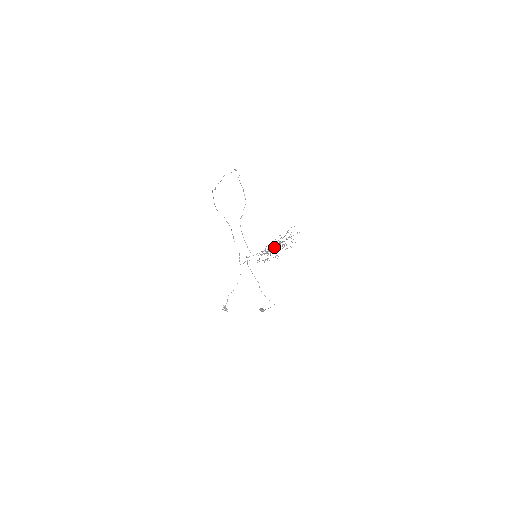
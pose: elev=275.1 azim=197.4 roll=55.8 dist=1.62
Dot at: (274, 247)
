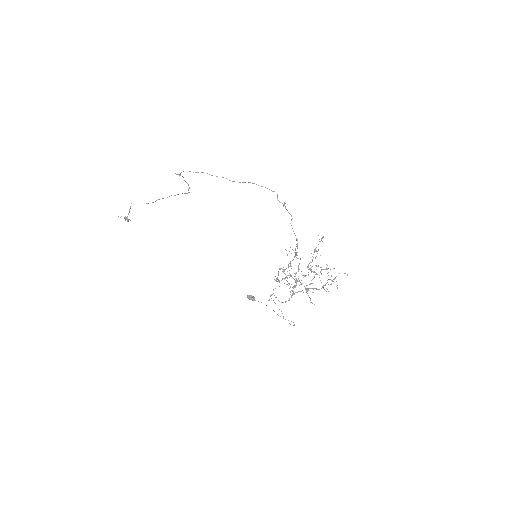
Dot at: (305, 276)
